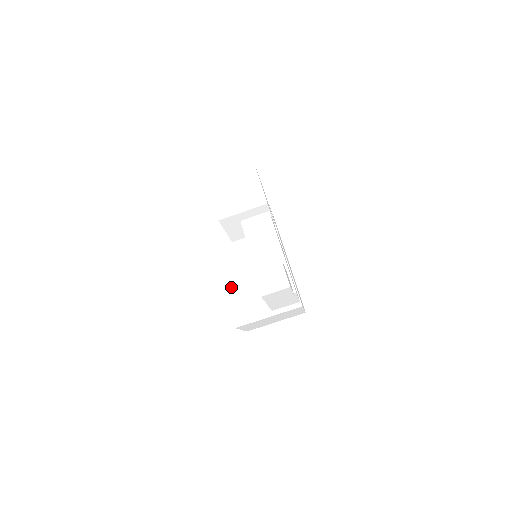
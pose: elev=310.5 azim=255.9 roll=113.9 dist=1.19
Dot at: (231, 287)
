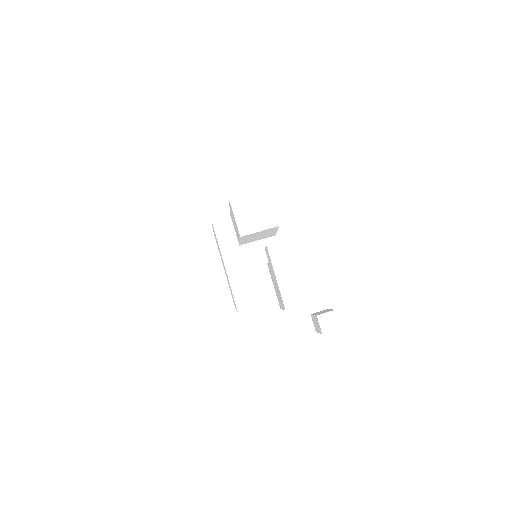
Dot at: (235, 280)
